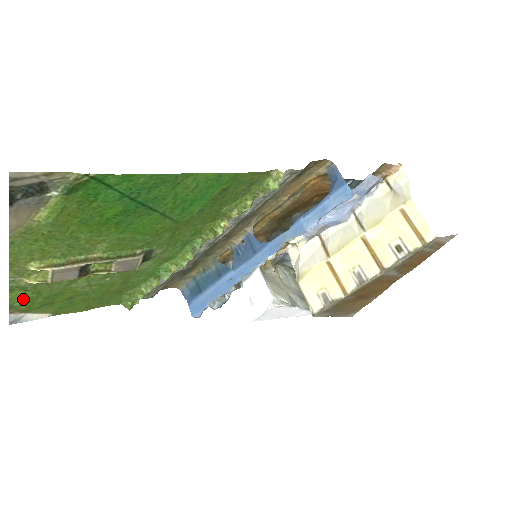
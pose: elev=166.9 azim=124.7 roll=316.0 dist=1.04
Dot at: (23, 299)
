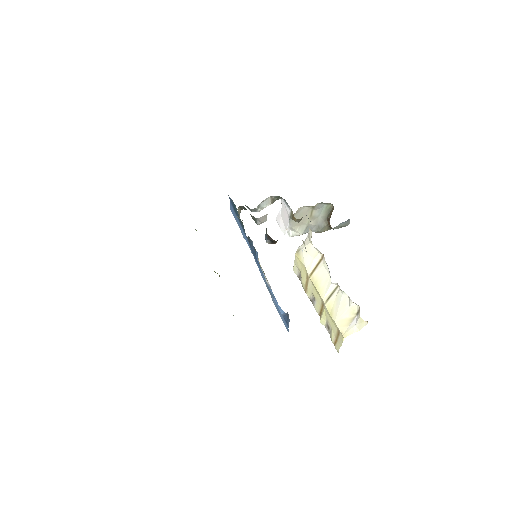
Dot at: occluded
